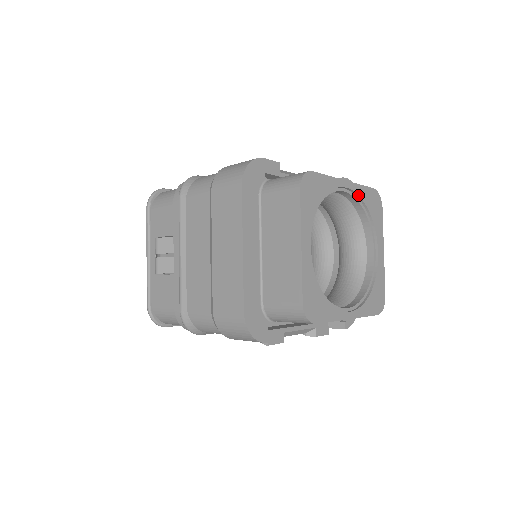
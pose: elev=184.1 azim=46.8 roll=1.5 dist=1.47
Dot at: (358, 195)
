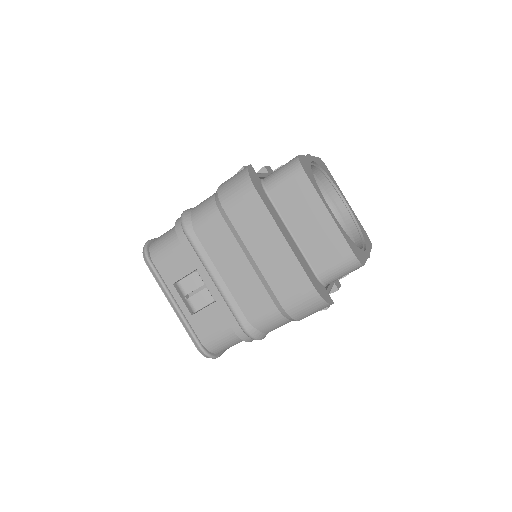
Dot at: (318, 165)
